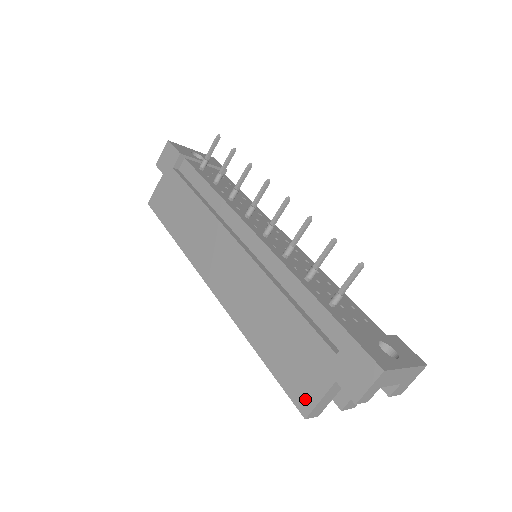
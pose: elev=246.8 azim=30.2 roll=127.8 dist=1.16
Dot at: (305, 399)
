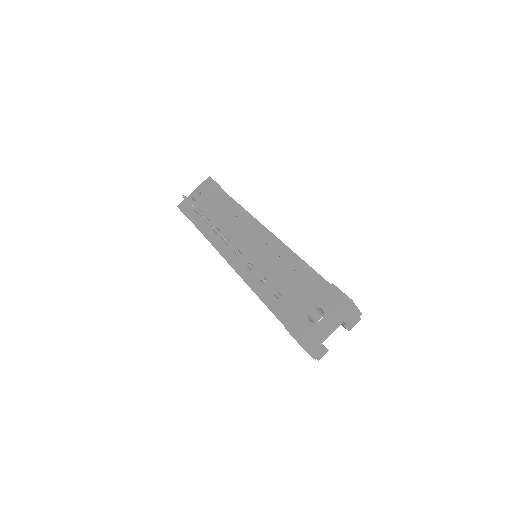
Dot at: occluded
